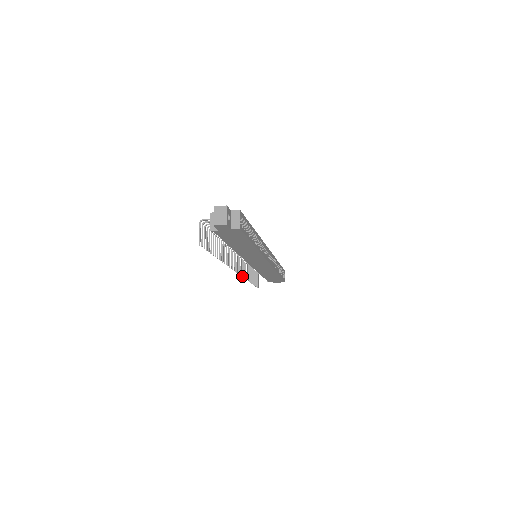
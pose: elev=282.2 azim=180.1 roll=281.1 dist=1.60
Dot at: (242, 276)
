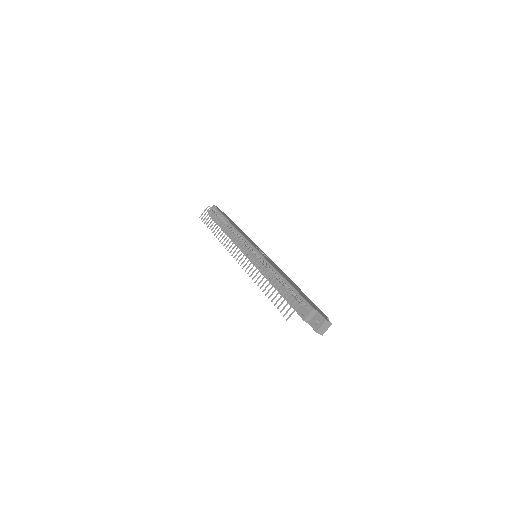
Dot at: occluded
